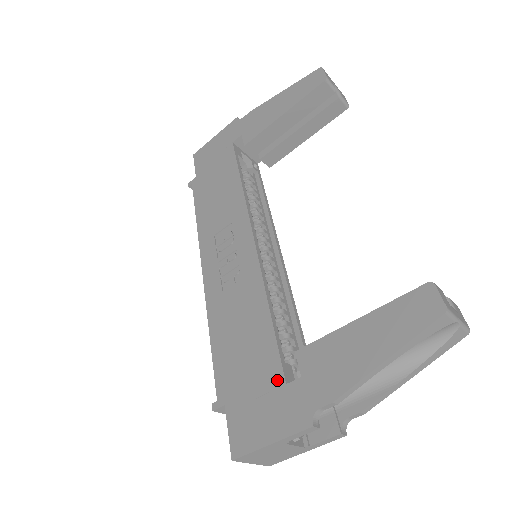
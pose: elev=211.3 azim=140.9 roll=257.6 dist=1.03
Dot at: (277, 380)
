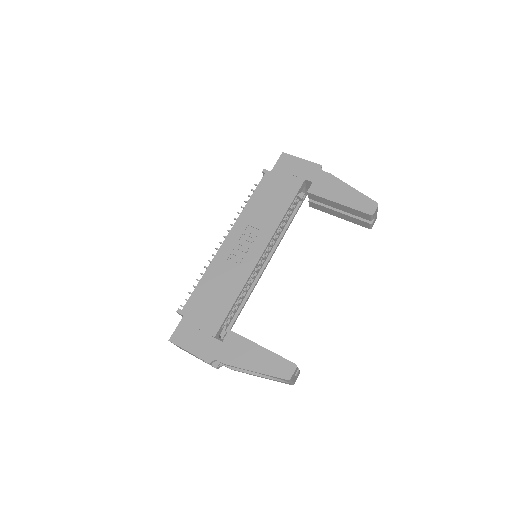
Dot at: (213, 332)
